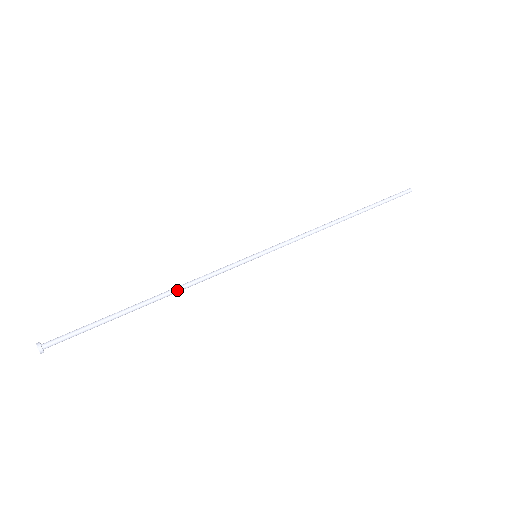
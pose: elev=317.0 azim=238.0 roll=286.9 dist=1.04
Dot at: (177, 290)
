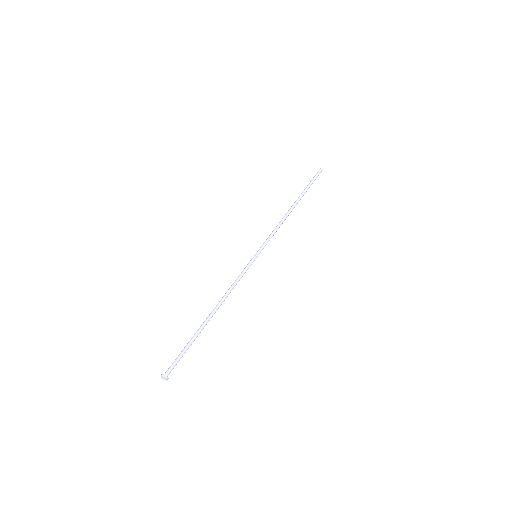
Dot at: (223, 301)
